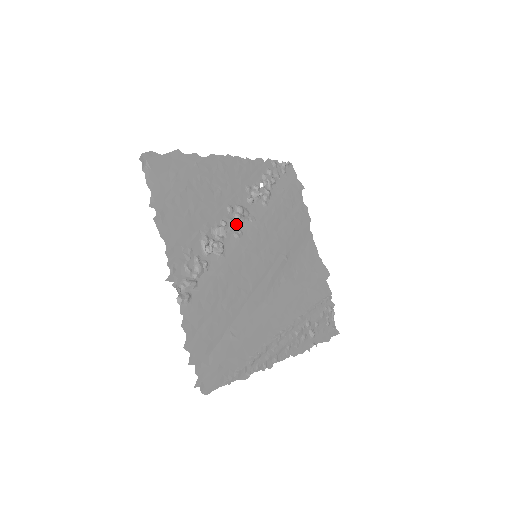
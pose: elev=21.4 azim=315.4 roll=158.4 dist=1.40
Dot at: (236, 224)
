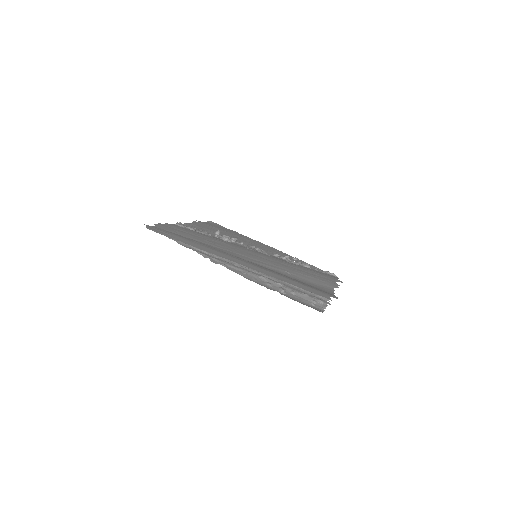
Dot at: (252, 249)
